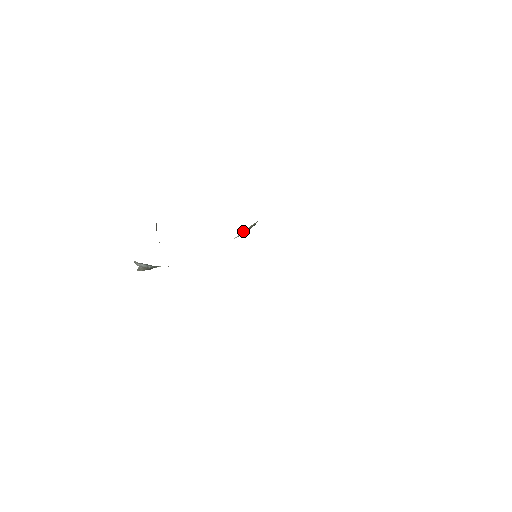
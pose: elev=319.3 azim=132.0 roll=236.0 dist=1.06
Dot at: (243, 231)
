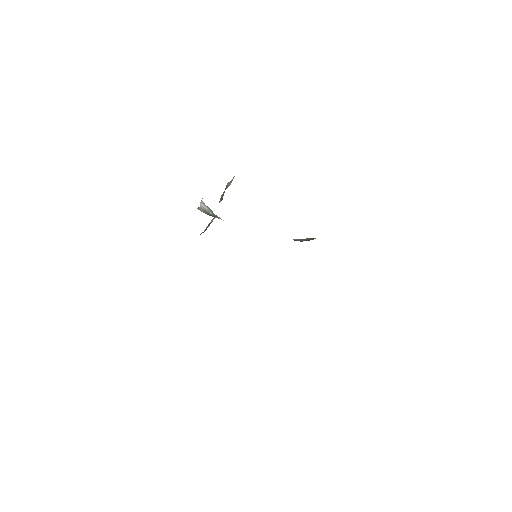
Dot at: occluded
